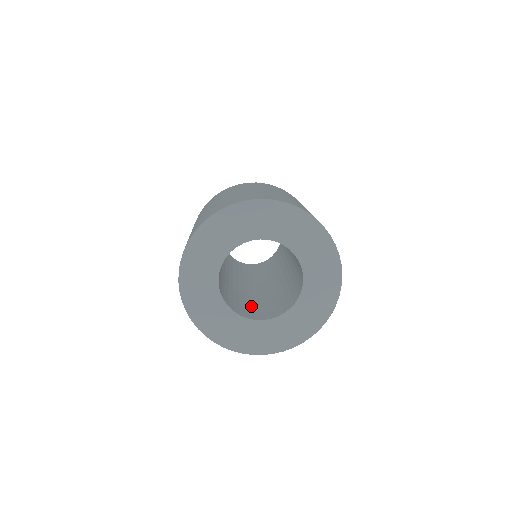
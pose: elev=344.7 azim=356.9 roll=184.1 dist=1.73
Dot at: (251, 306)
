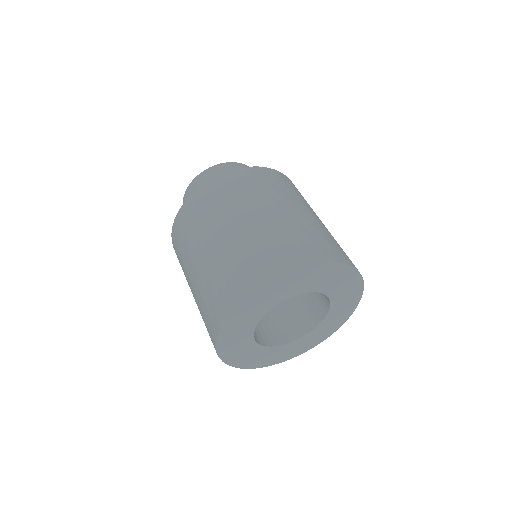
Dot at: occluded
